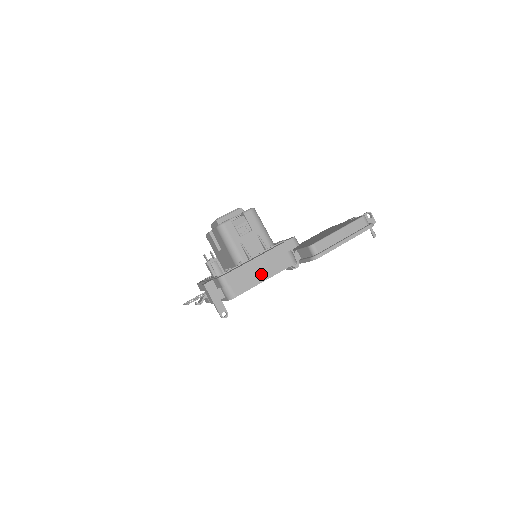
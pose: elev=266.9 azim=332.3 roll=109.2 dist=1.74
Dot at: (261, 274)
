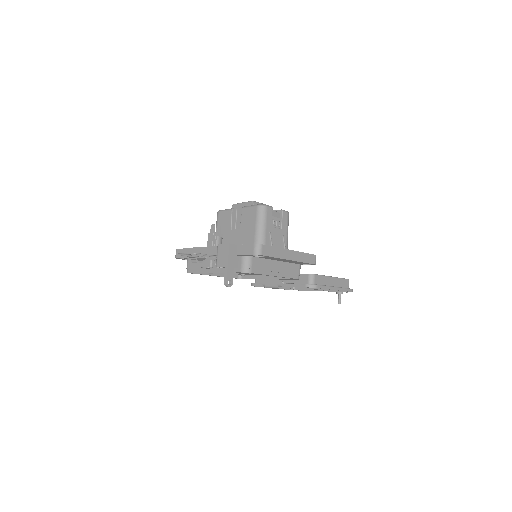
Dot at: (276, 268)
